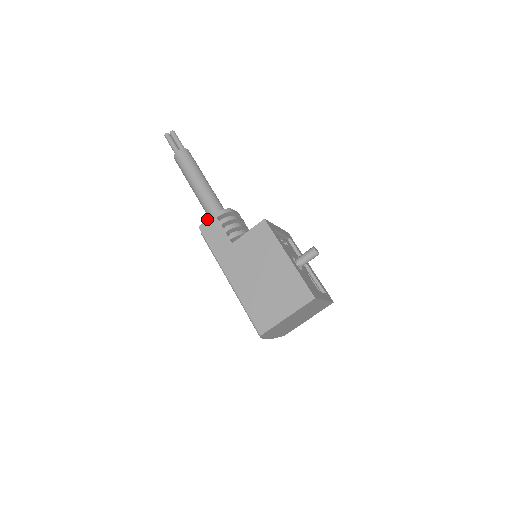
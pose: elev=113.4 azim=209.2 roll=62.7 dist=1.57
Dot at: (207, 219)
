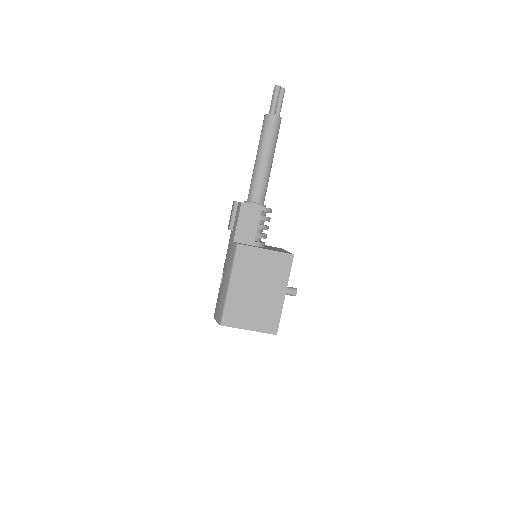
Dot at: occluded
